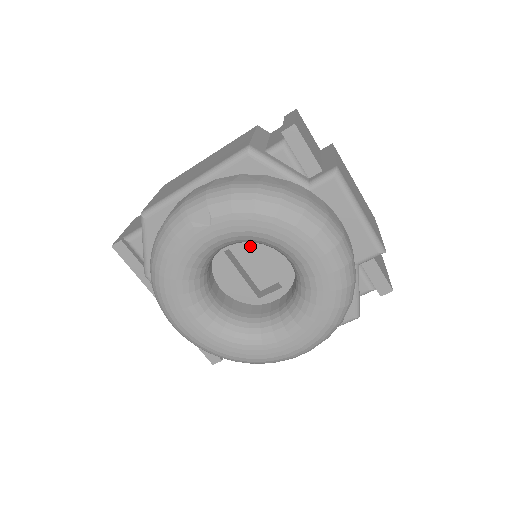
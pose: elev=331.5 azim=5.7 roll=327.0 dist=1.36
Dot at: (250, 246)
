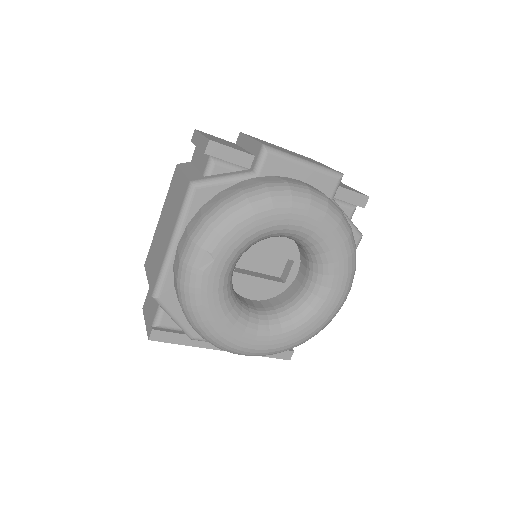
Dot at: (247, 252)
